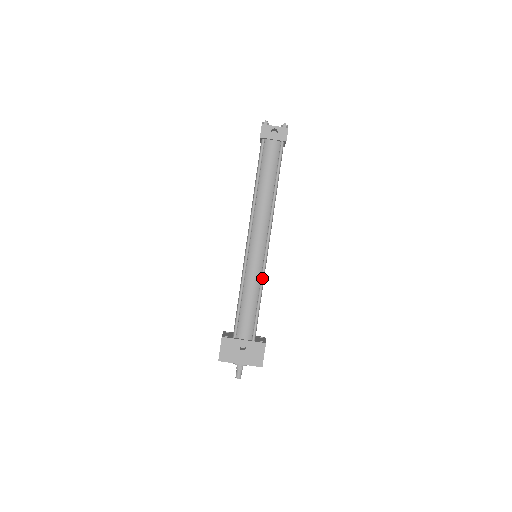
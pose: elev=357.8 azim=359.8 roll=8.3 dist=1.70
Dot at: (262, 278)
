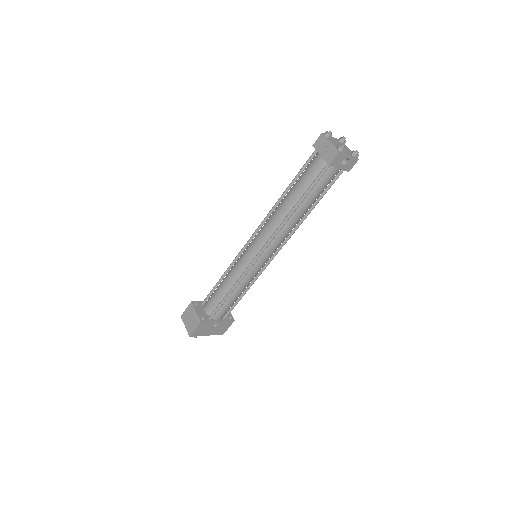
Dot at: (256, 279)
